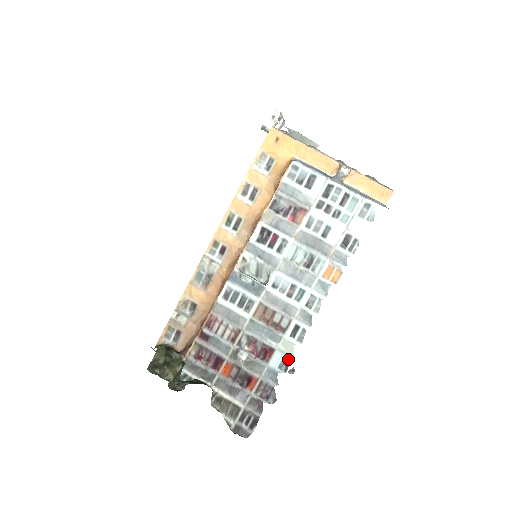
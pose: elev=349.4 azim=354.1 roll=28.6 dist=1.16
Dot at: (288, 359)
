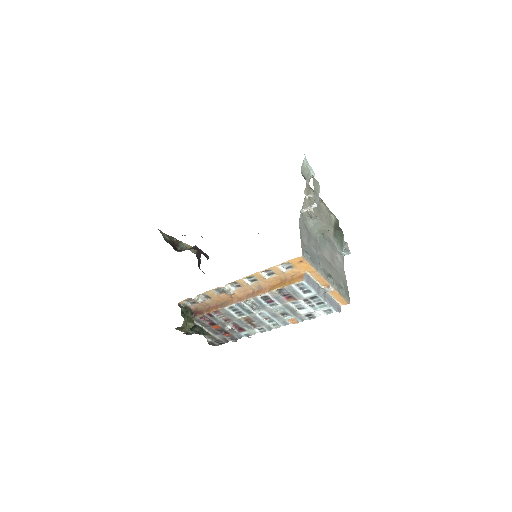
Dot at: (251, 335)
